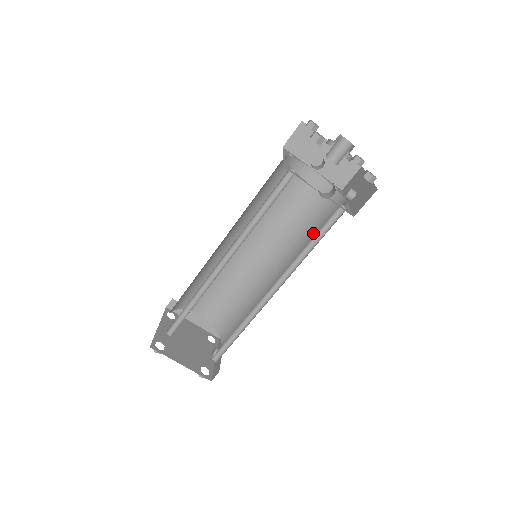
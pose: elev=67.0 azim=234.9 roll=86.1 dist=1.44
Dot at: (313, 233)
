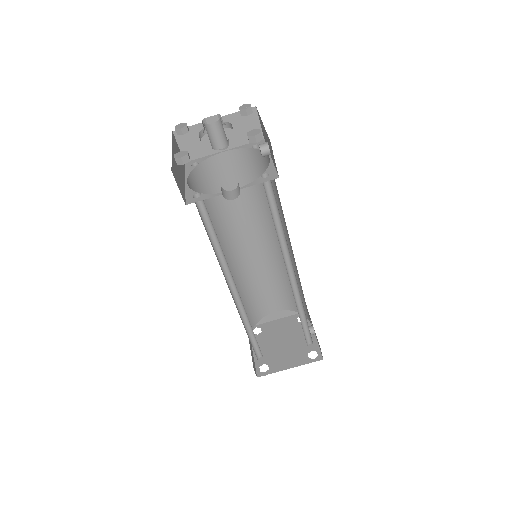
Dot at: (277, 198)
